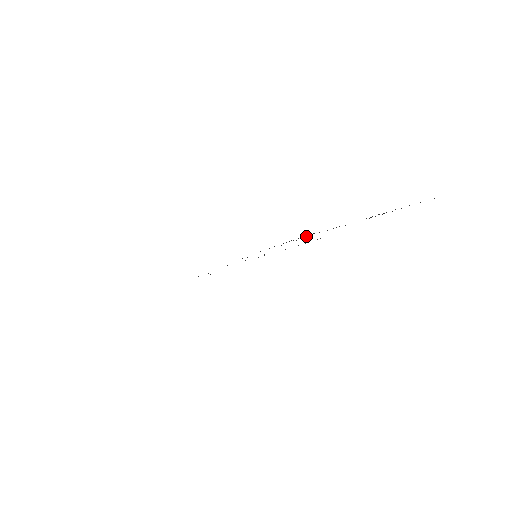
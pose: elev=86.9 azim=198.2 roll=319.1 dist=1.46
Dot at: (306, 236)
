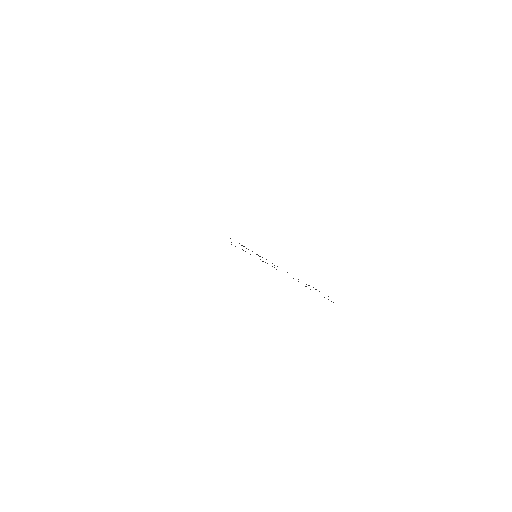
Dot at: occluded
